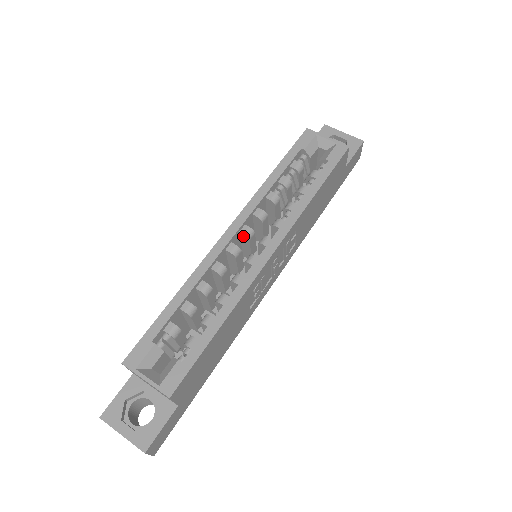
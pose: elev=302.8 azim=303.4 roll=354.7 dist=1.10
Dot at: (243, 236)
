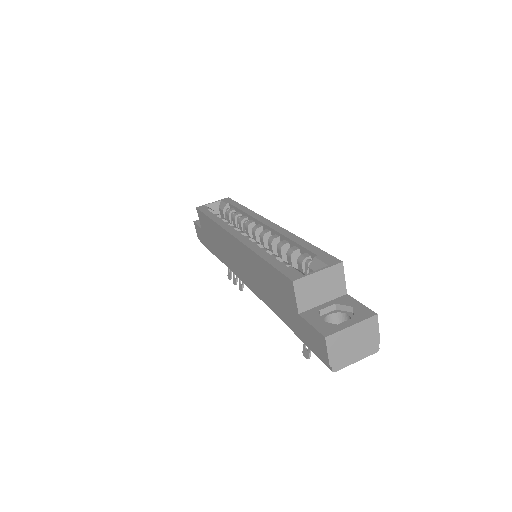
Dot at: occluded
